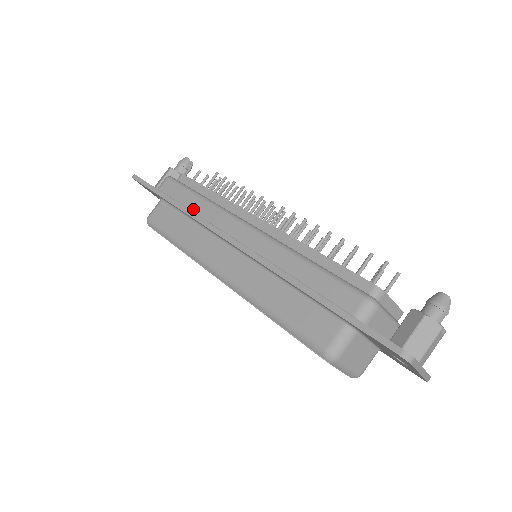
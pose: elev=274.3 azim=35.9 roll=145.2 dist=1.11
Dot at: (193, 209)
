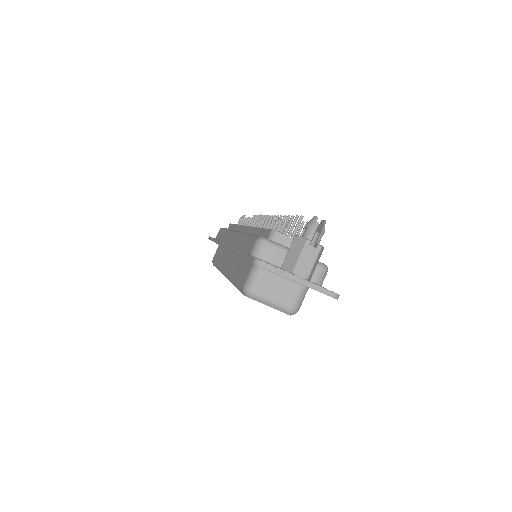
Dot at: (221, 239)
